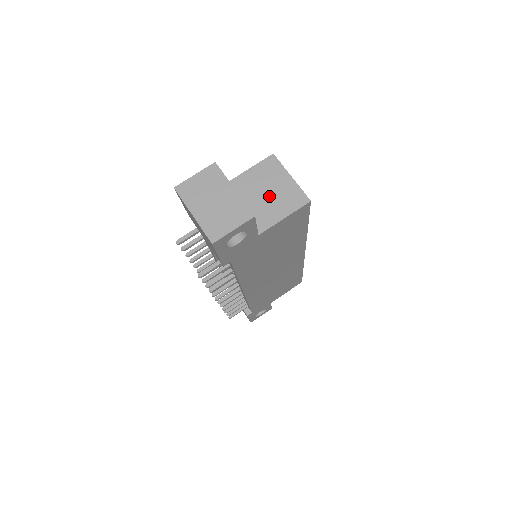
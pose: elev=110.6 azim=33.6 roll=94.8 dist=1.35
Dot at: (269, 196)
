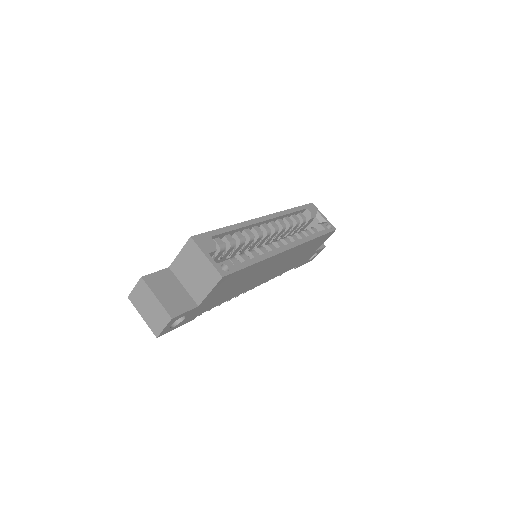
Dot at: (197, 275)
